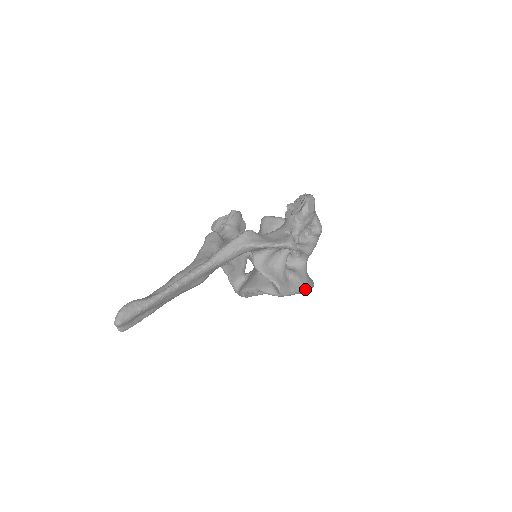
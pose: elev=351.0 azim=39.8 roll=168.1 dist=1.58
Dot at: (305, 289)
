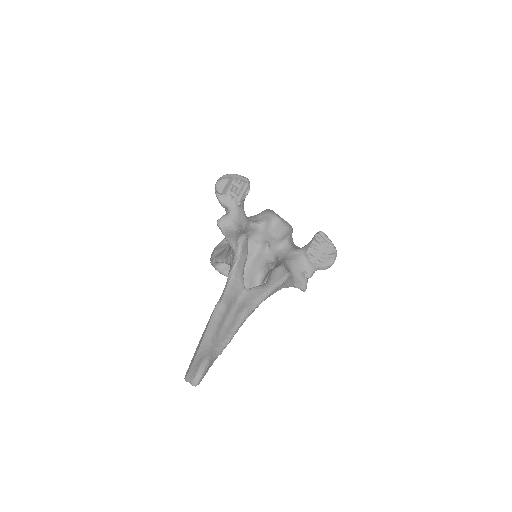
Dot at: occluded
